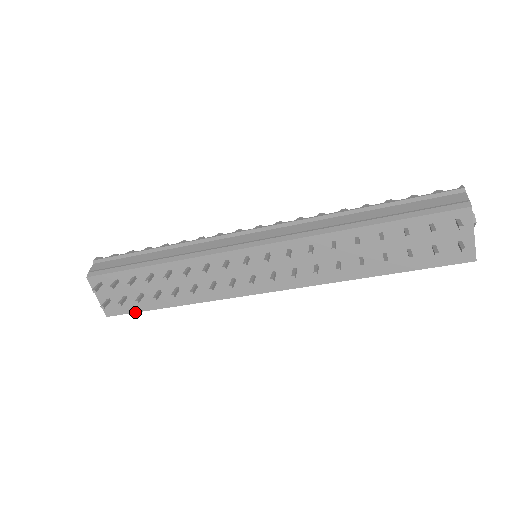
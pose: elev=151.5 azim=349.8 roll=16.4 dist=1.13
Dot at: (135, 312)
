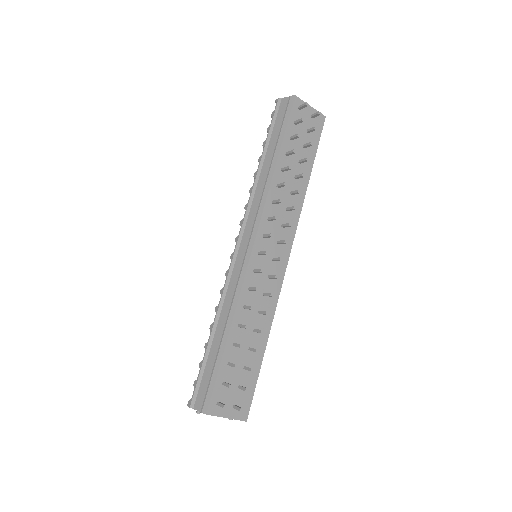
Dot at: occluded
